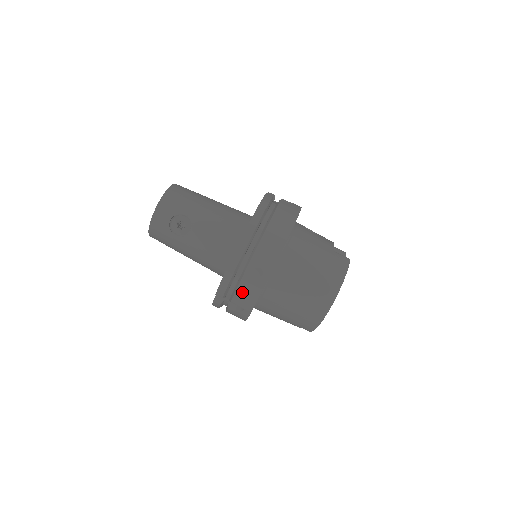
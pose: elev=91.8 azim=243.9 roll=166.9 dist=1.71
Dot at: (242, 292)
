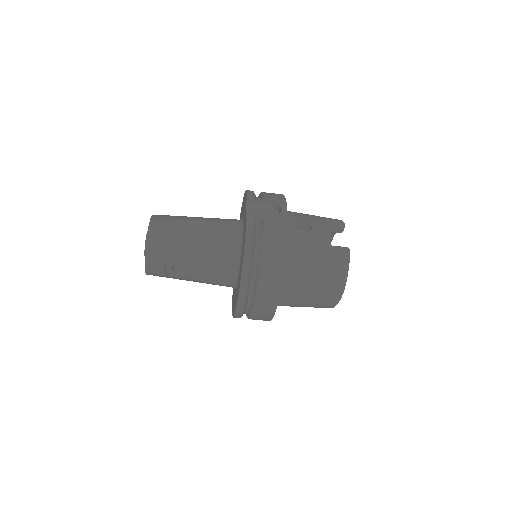
Dot at: (256, 318)
